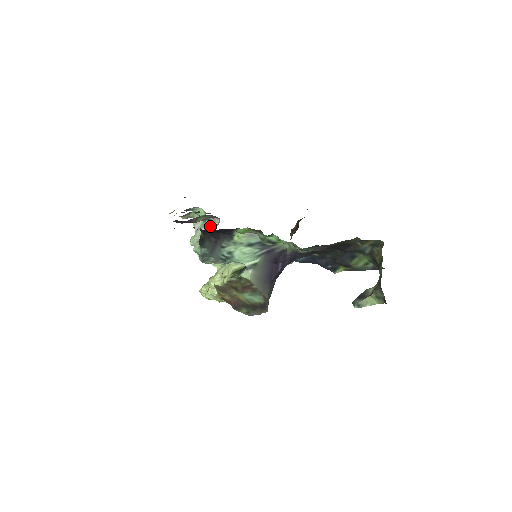
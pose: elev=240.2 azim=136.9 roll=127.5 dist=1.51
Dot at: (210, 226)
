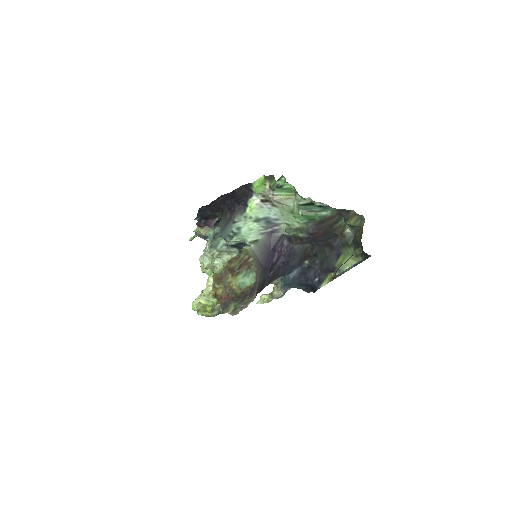
Dot at: occluded
